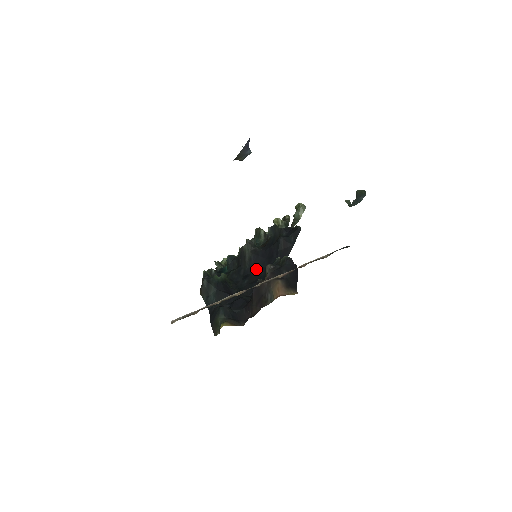
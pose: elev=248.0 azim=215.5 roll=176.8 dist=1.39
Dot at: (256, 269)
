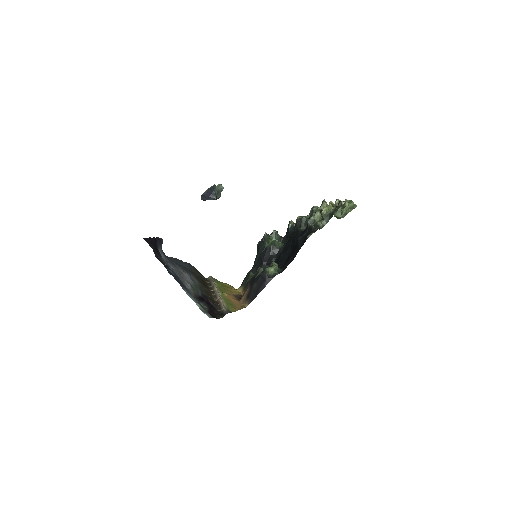
Dot at: (291, 249)
